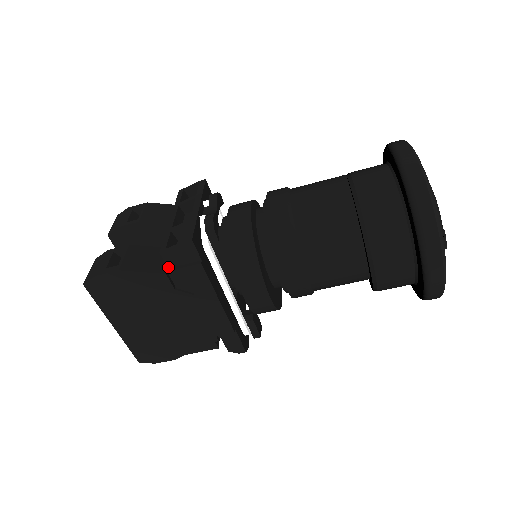
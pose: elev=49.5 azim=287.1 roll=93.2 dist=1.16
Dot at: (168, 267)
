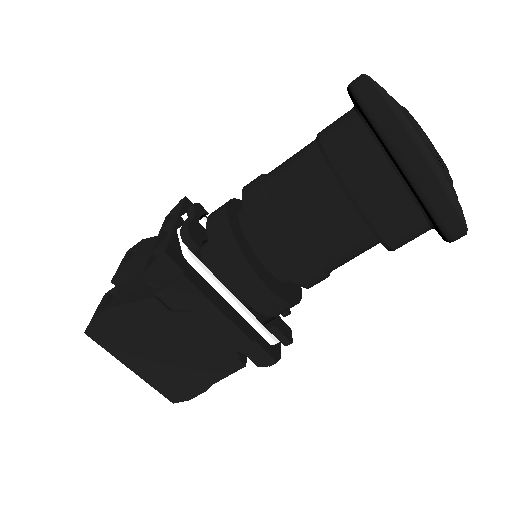
Dot at: (157, 290)
